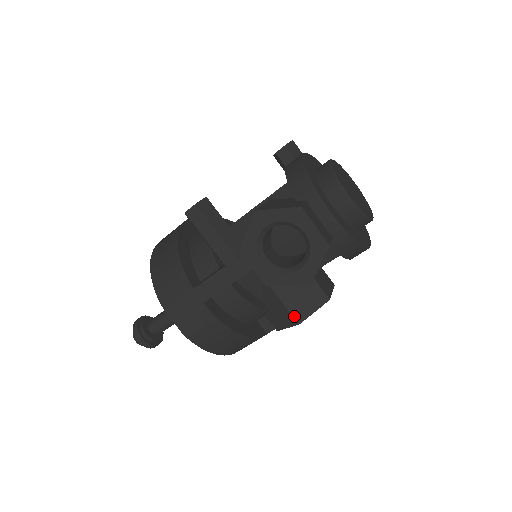
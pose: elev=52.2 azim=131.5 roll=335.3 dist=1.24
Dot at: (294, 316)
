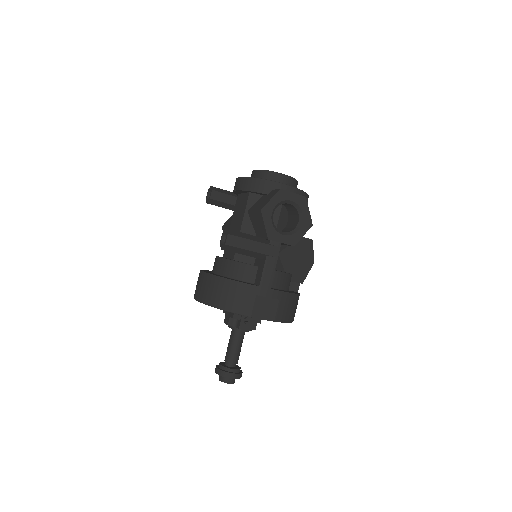
Dot at: (308, 261)
